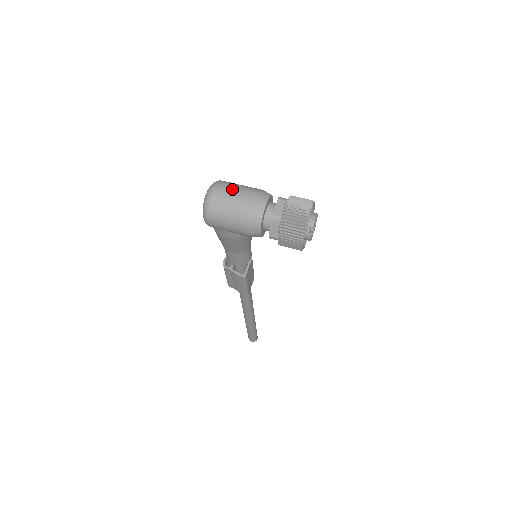
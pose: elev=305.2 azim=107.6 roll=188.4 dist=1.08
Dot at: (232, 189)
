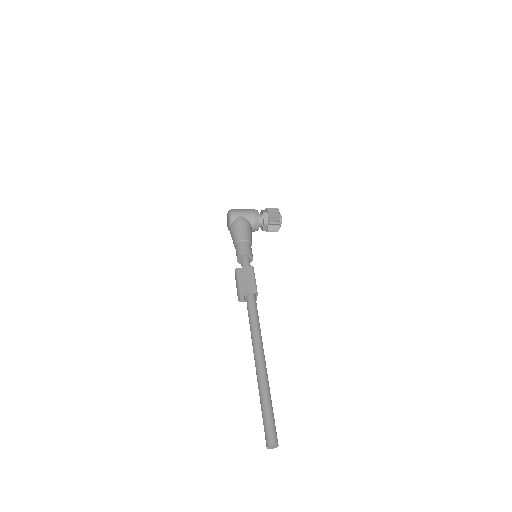
Dot at: occluded
